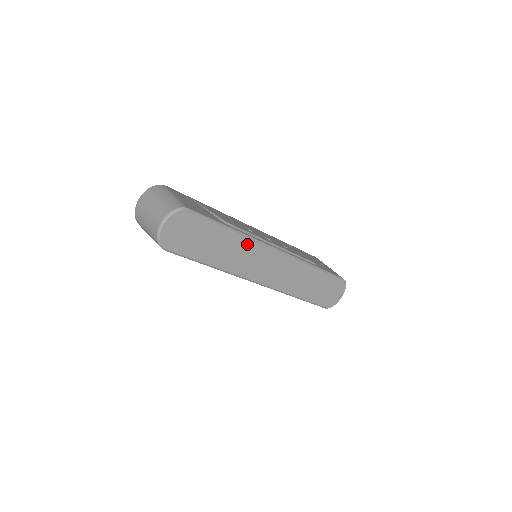
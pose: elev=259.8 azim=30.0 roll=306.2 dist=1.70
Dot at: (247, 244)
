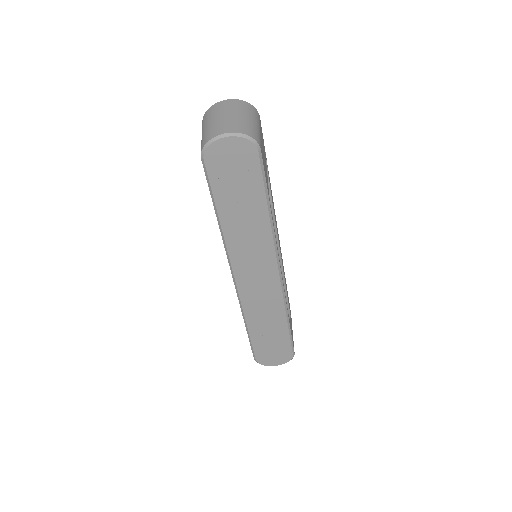
Dot at: (265, 236)
